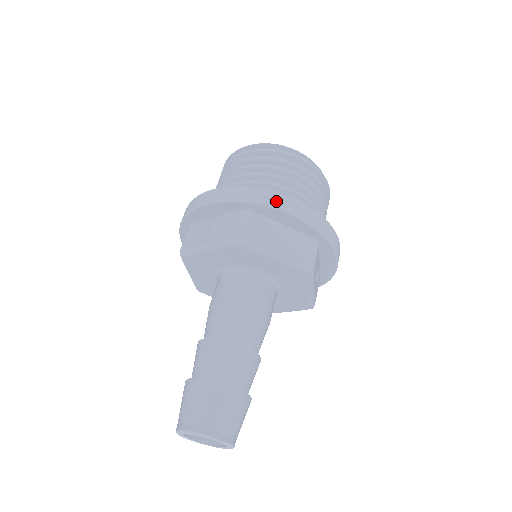
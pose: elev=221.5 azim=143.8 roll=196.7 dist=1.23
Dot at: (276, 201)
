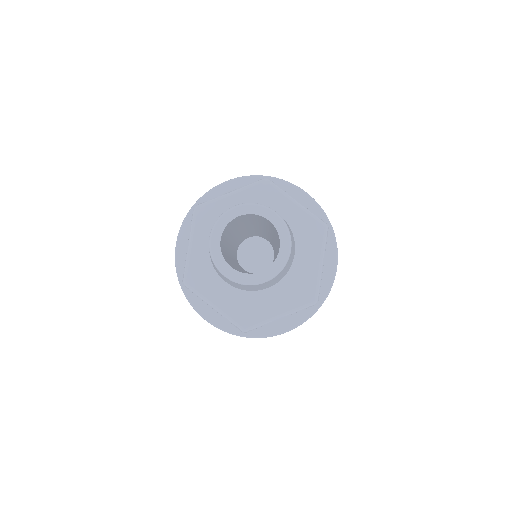
Dot at: occluded
